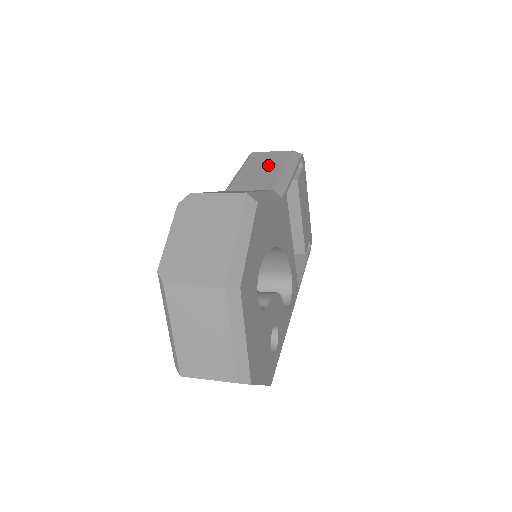
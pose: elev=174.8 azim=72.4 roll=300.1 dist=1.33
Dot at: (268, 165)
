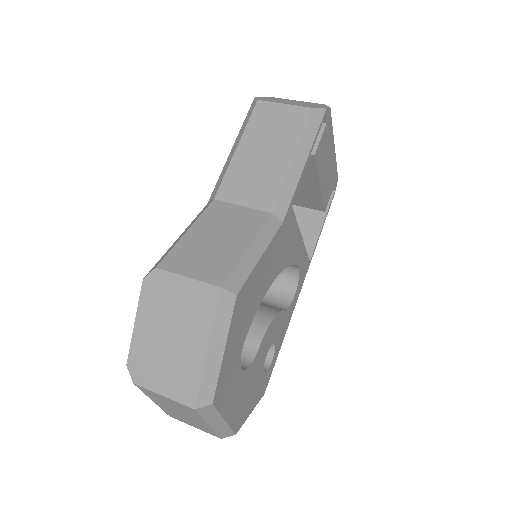
Dot at: (274, 143)
